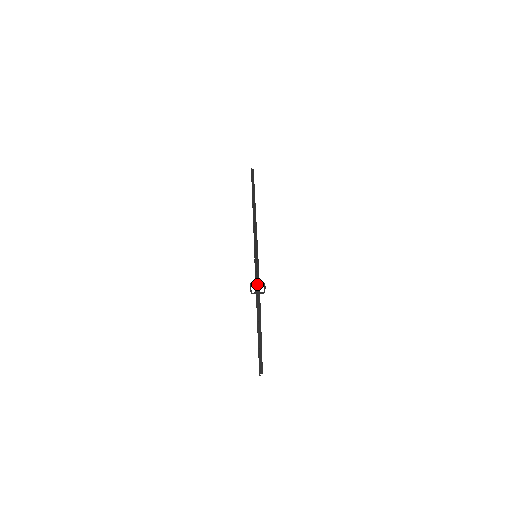
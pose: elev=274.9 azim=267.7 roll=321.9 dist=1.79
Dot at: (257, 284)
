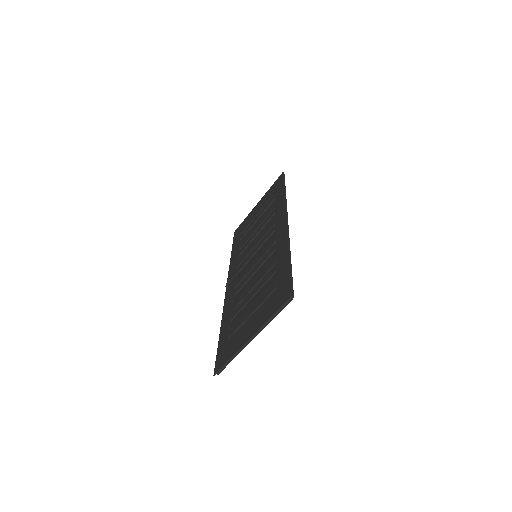
Dot at: (292, 293)
